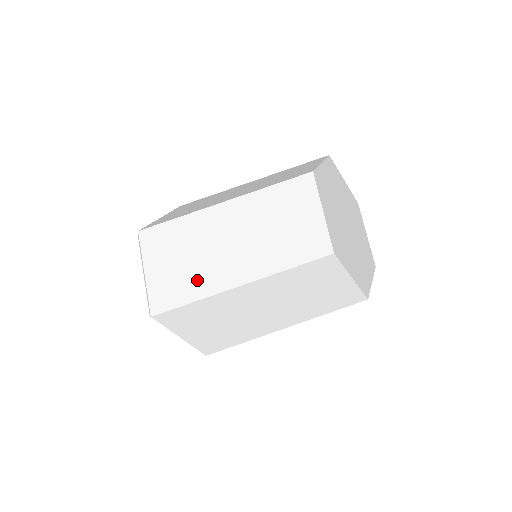
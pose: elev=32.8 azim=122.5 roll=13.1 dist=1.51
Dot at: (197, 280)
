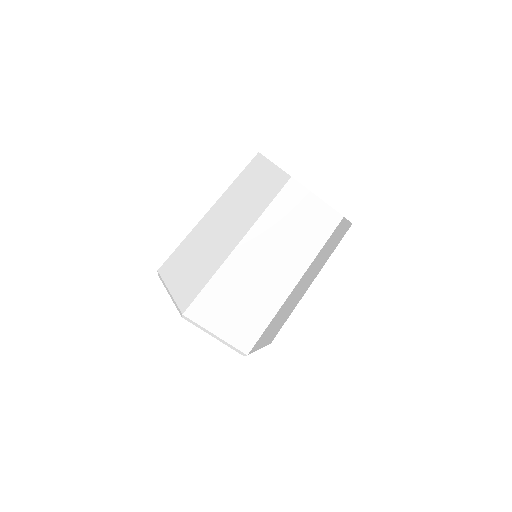
Dot at: (208, 264)
